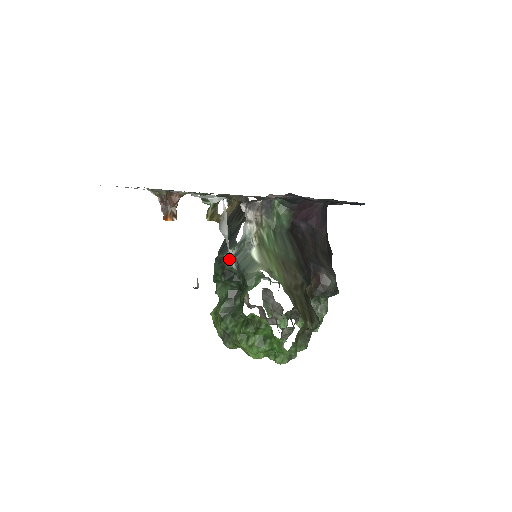
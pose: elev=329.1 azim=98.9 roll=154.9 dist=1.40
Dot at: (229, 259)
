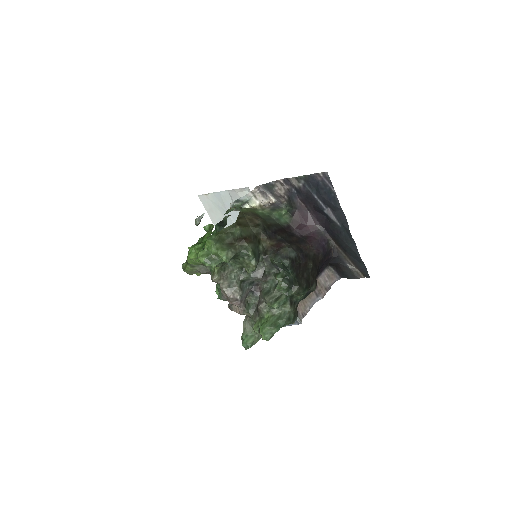
Dot at: (228, 215)
